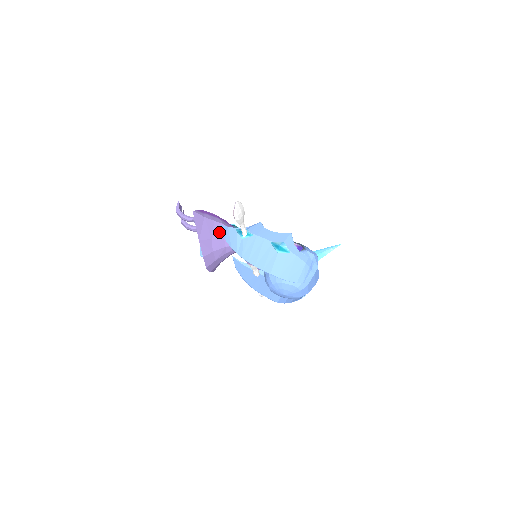
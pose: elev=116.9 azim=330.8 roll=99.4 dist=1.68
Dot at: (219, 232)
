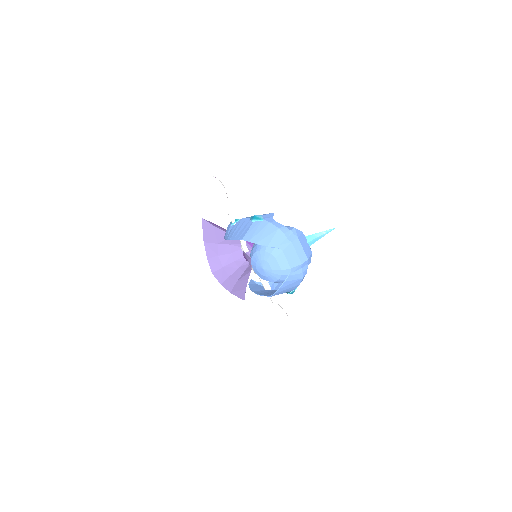
Dot at: (227, 240)
